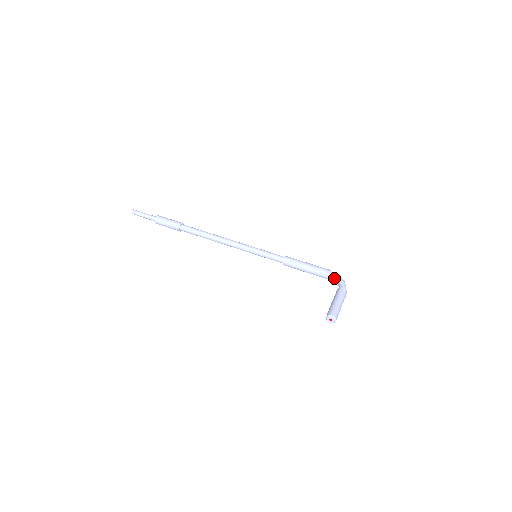
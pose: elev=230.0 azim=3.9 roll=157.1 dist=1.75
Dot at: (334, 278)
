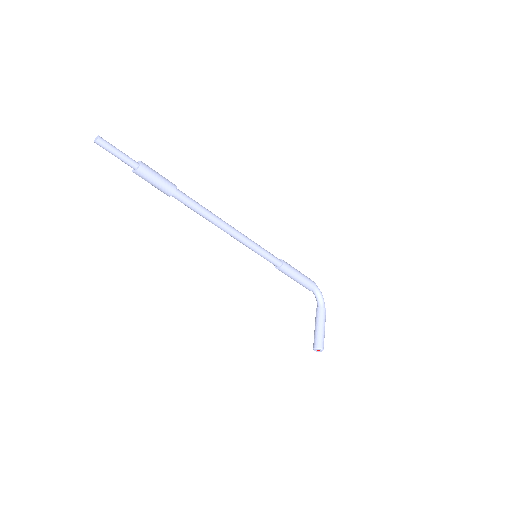
Dot at: (316, 292)
